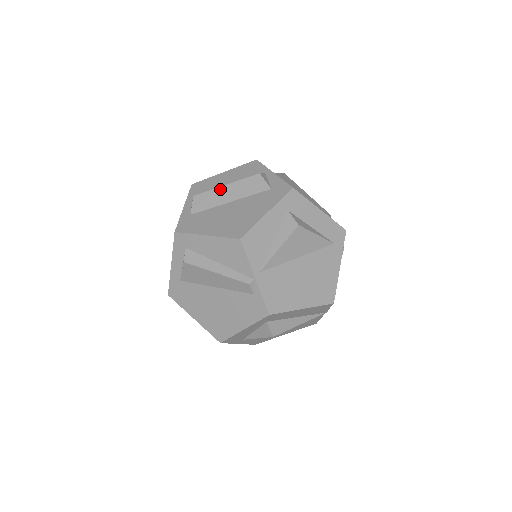
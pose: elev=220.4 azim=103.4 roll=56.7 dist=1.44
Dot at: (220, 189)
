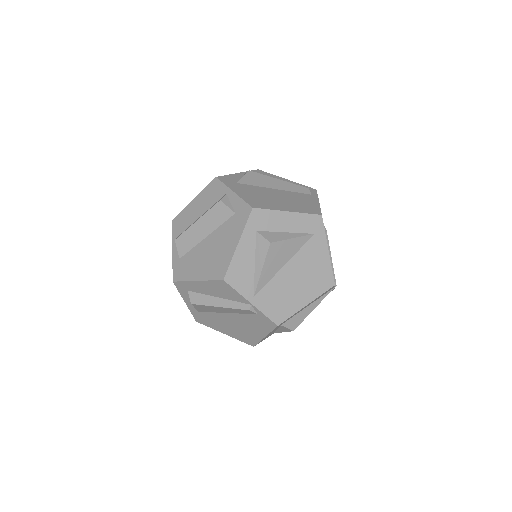
Dot at: (193, 227)
